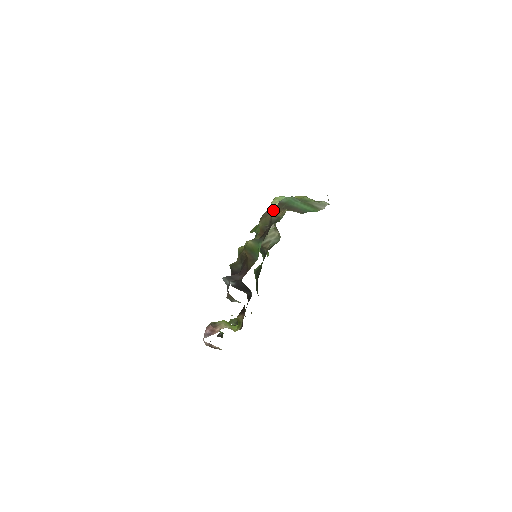
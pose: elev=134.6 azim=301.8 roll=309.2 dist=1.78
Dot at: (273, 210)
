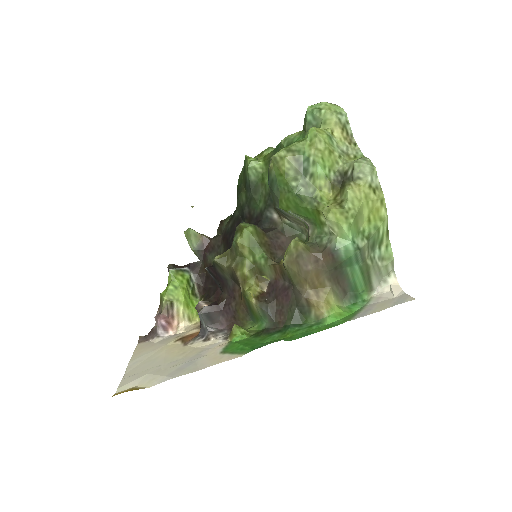
Dot at: (314, 275)
